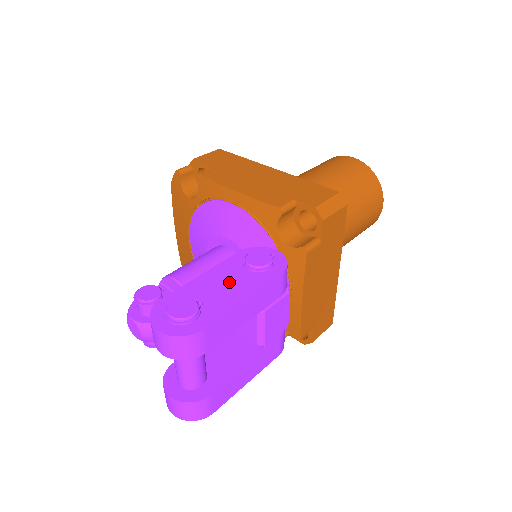
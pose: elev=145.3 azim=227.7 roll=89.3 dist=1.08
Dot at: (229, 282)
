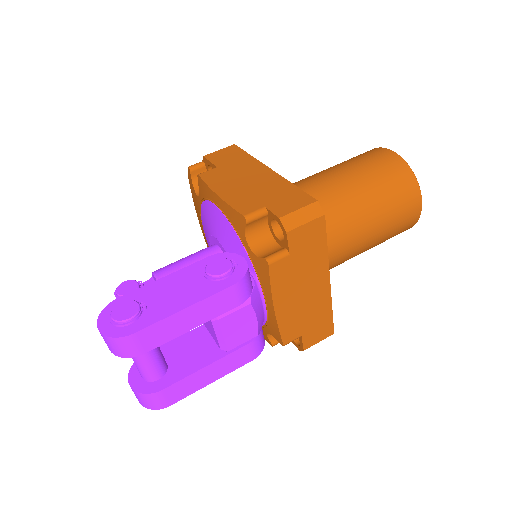
Dot at: (181, 288)
